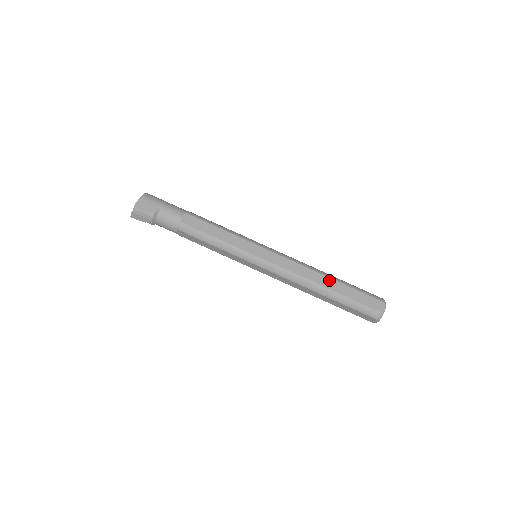
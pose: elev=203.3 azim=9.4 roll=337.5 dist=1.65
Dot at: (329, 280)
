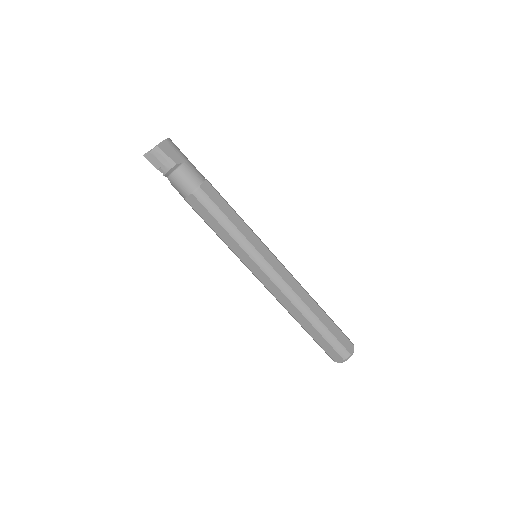
Dot at: (317, 306)
